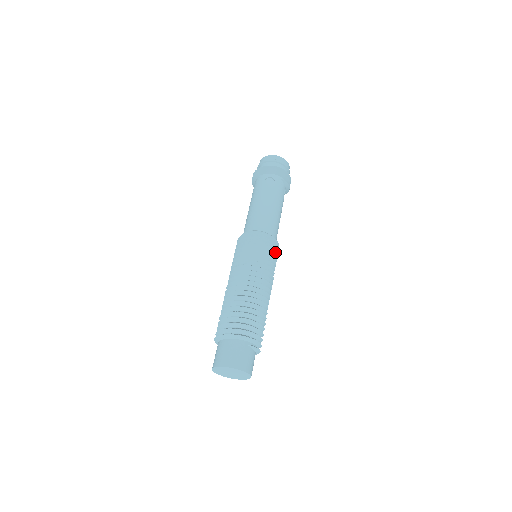
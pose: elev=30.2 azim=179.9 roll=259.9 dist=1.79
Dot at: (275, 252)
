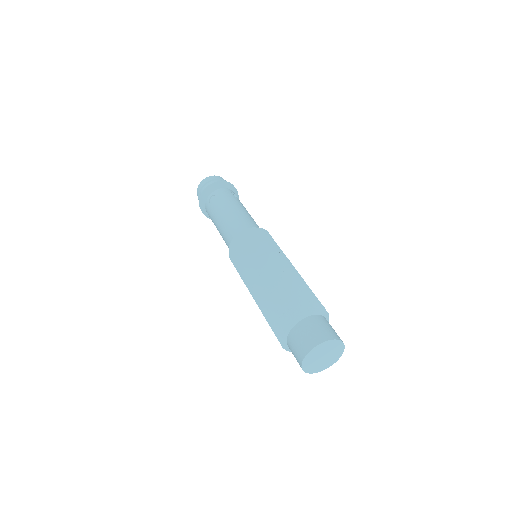
Dot at: occluded
